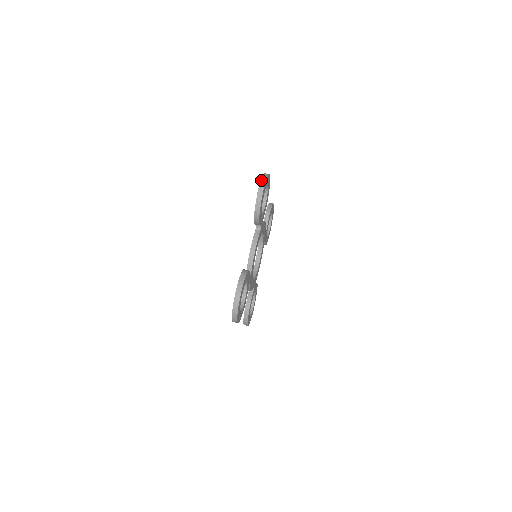
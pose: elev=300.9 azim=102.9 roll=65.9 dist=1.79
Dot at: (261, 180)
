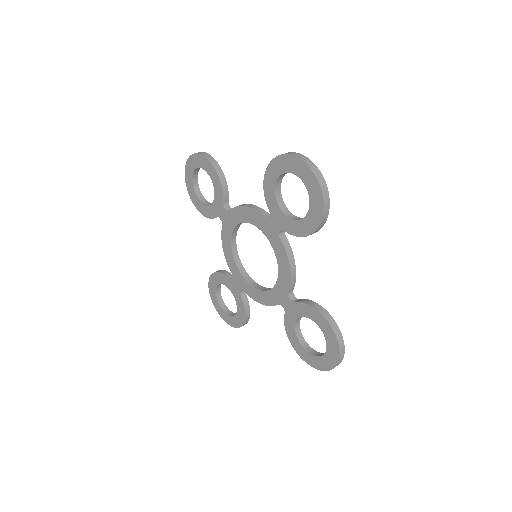
Dot at: (318, 179)
